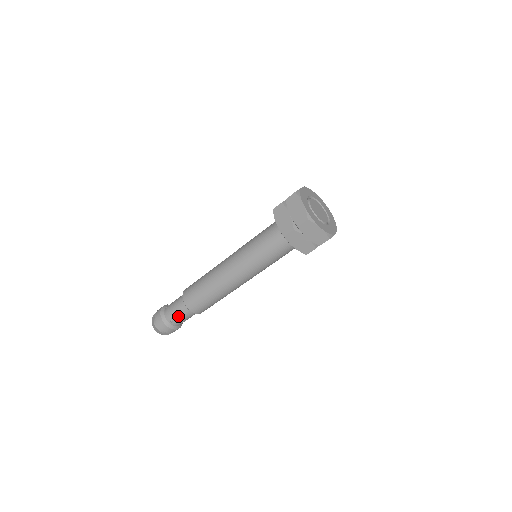
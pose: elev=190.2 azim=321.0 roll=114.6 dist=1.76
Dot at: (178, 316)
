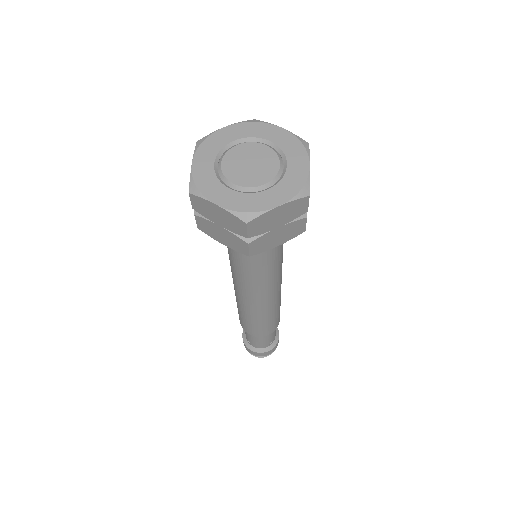
Dot at: (248, 337)
